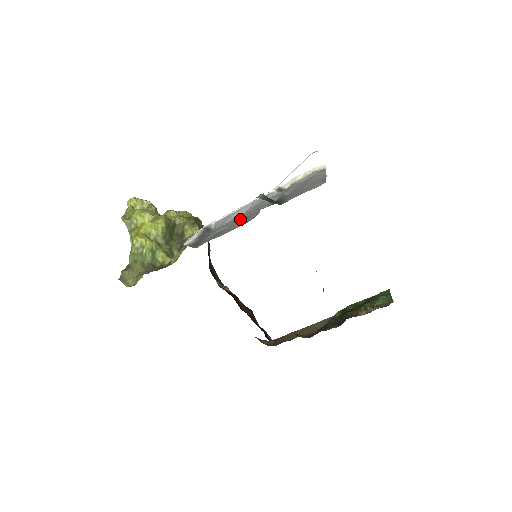
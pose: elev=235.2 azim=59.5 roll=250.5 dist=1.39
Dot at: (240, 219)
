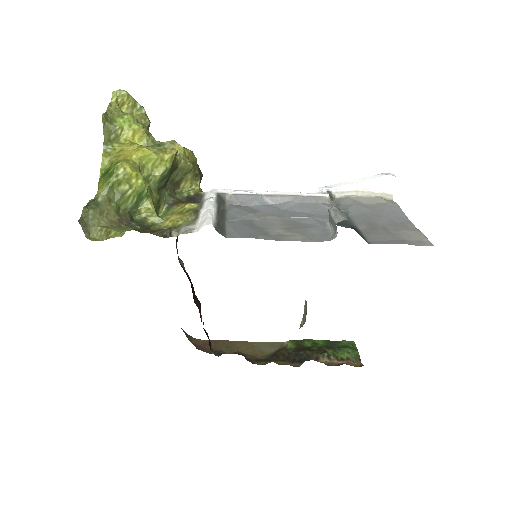
Dot at: (280, 215)
